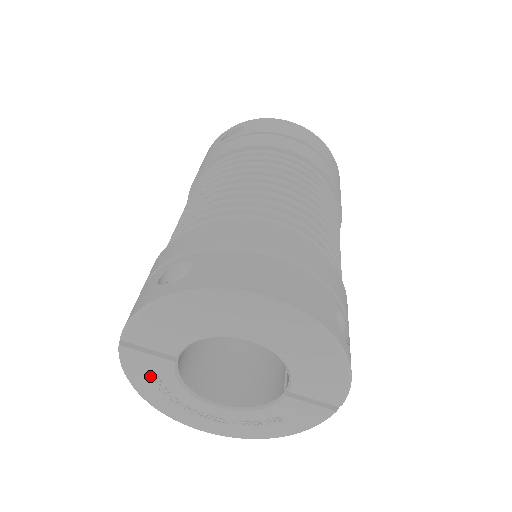
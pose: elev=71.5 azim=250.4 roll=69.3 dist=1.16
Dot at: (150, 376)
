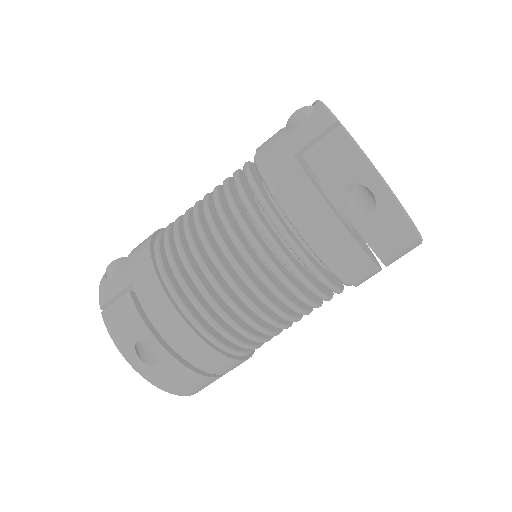
Dot at: occluded
